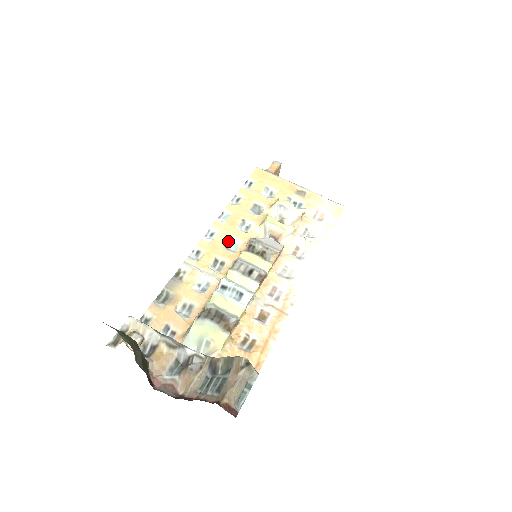
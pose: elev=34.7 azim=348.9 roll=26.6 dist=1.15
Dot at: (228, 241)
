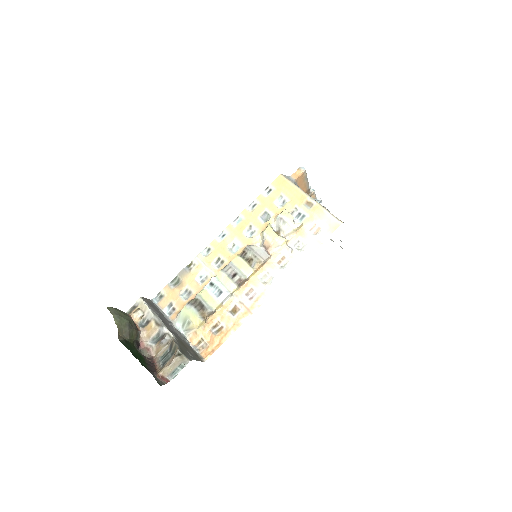
Dot at: (233, 243)
